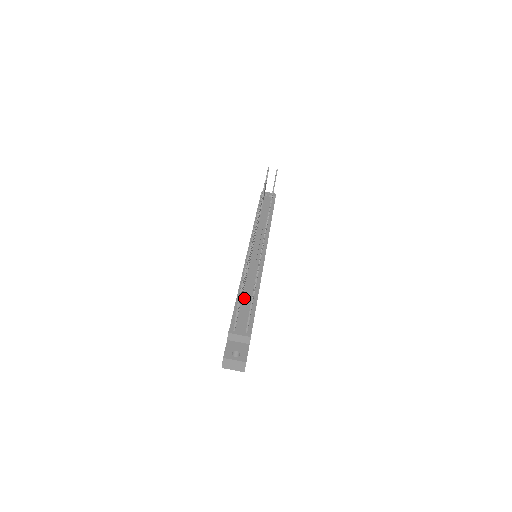
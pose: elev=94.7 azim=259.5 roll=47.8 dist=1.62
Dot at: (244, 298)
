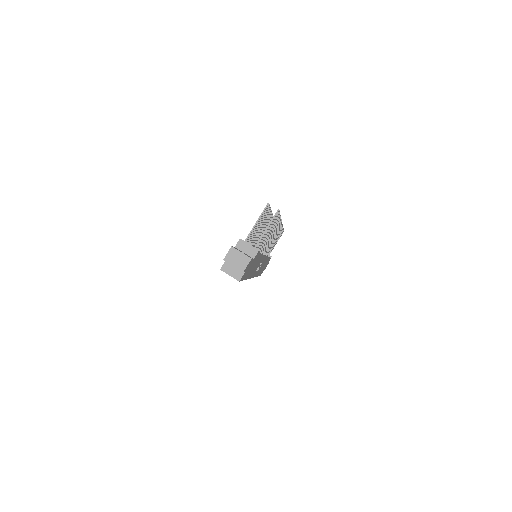
Dot at: occluded
